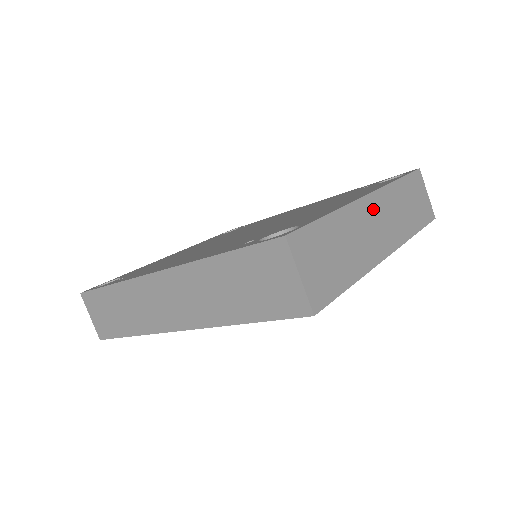
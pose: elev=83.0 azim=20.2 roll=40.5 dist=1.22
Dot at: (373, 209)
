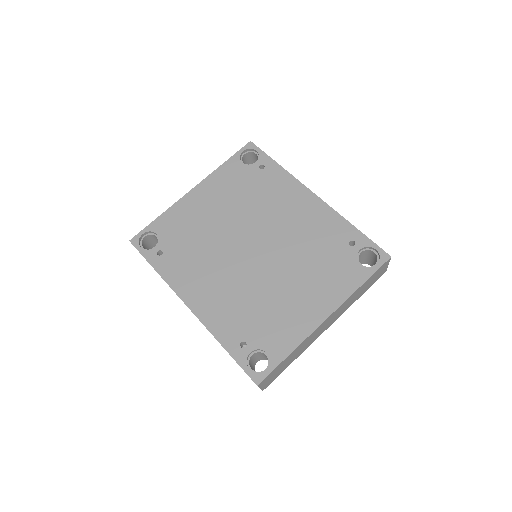
Dot at: (326, 322)
